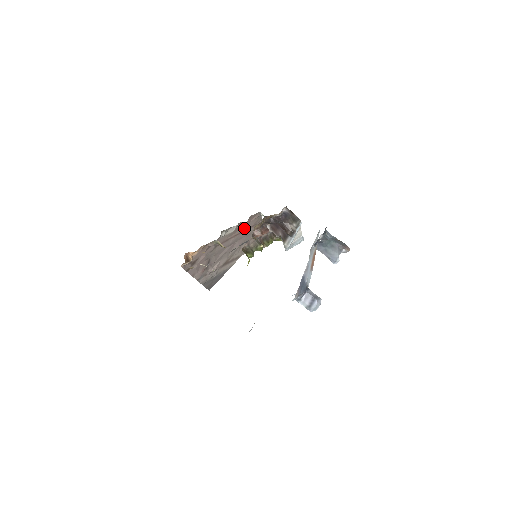
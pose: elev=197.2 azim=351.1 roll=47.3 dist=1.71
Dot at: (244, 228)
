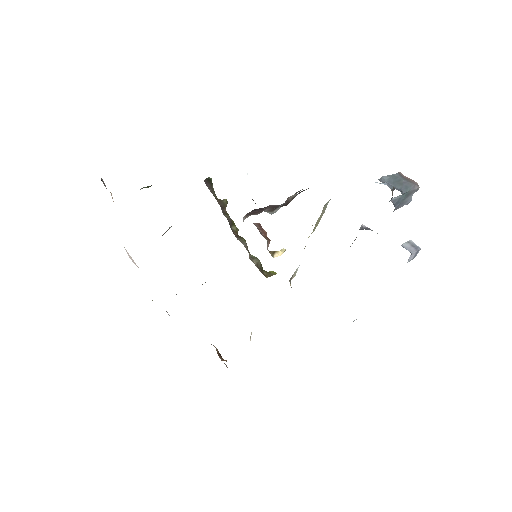
Dot at: occluded
